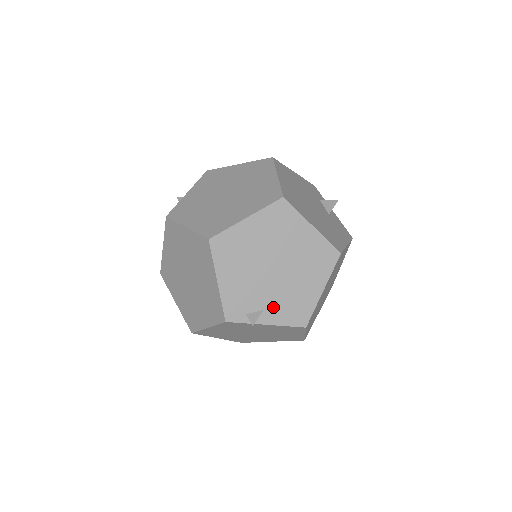
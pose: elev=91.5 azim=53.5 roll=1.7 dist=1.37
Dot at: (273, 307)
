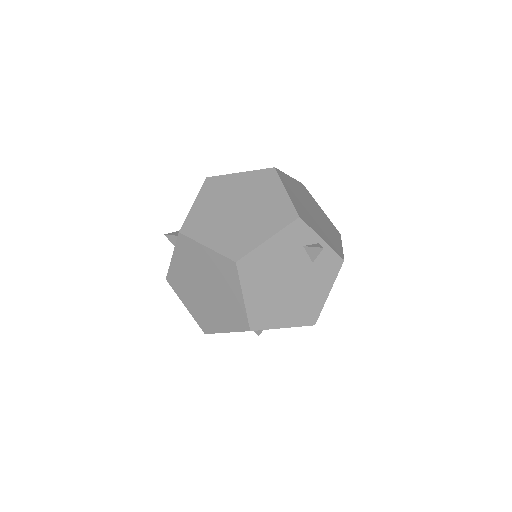
Dot at: occluded
